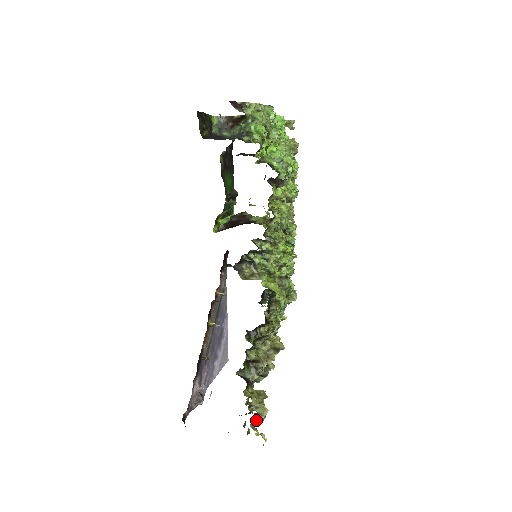
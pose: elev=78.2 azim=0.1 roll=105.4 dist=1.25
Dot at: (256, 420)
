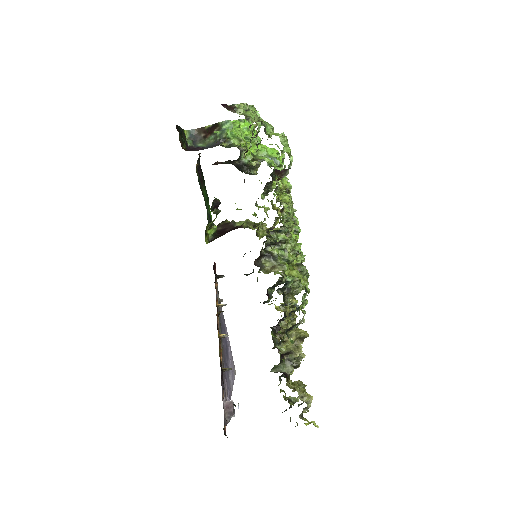
Dot at: occluded
